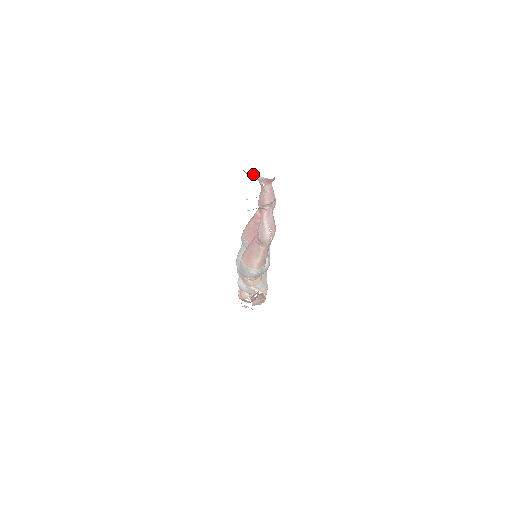
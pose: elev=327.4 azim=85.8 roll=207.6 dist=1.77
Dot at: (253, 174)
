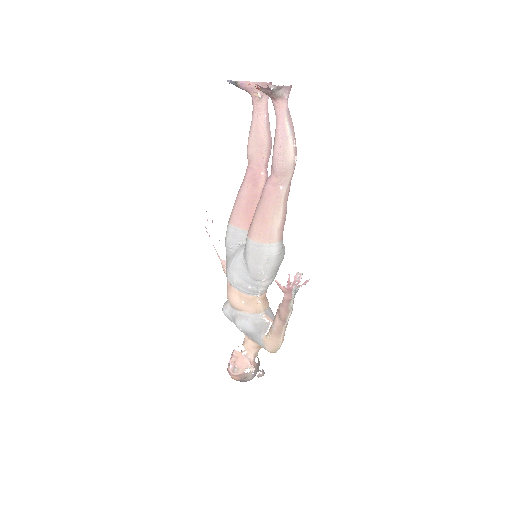
Dot at: (245, 81)
